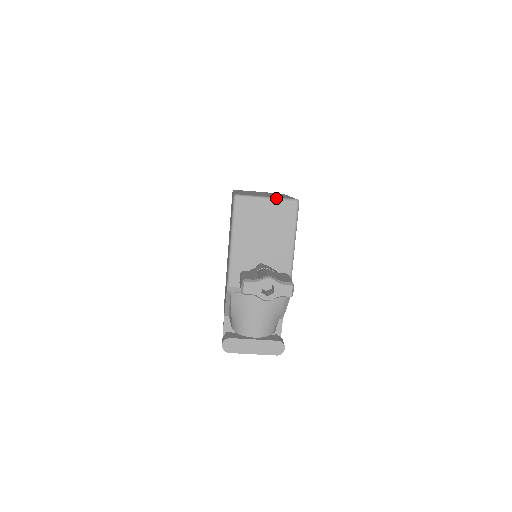
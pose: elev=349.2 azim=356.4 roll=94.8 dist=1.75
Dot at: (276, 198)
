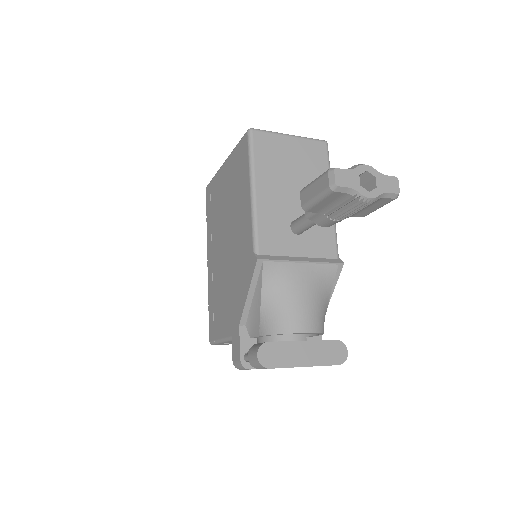
Dot at: occluded
